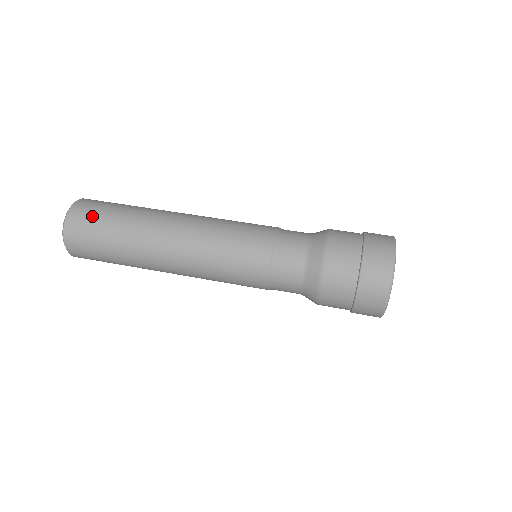
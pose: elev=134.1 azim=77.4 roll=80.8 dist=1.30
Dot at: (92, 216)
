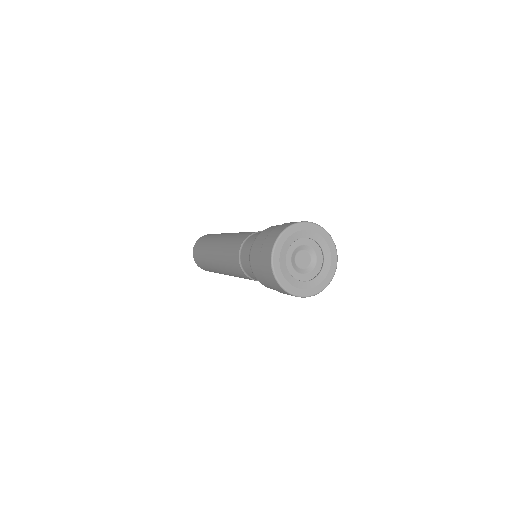
Dot at: occluded
